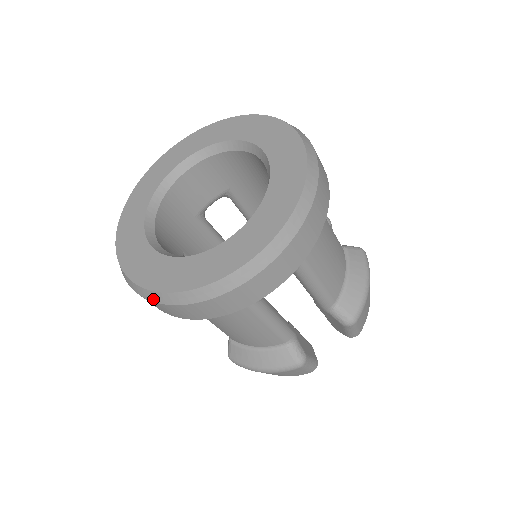
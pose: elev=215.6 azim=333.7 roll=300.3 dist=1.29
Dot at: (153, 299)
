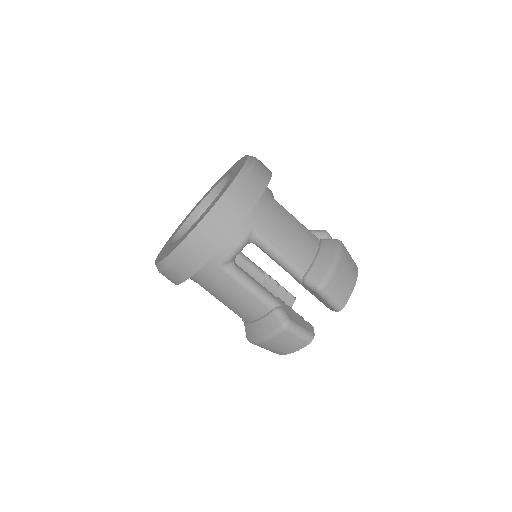
Dot at: (162, 269)
